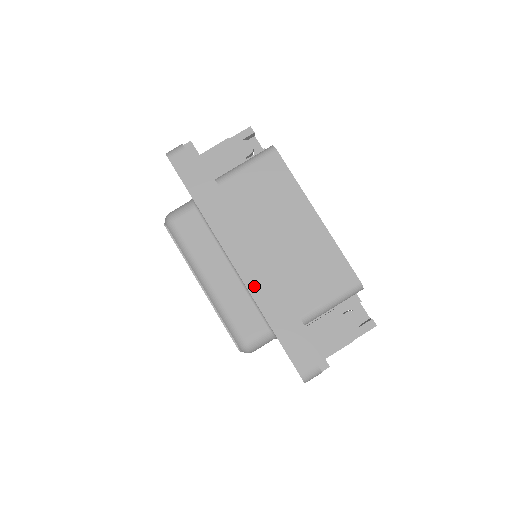
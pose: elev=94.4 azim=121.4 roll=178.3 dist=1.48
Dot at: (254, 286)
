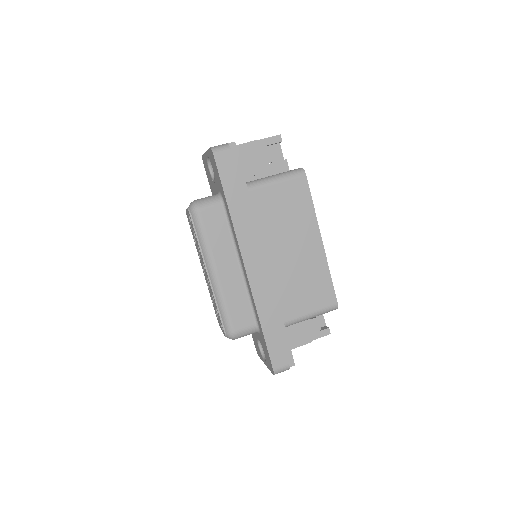
Dot at: (257, 290)
